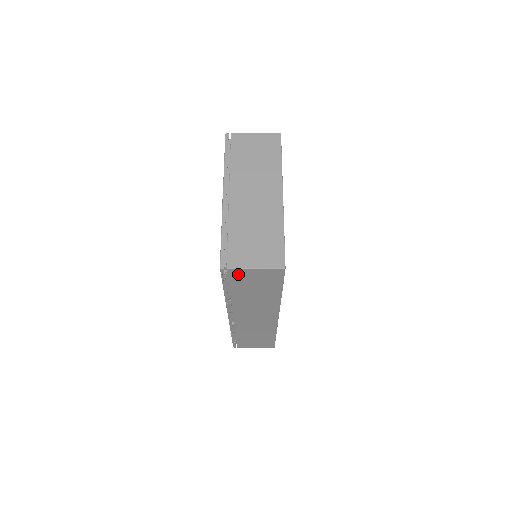
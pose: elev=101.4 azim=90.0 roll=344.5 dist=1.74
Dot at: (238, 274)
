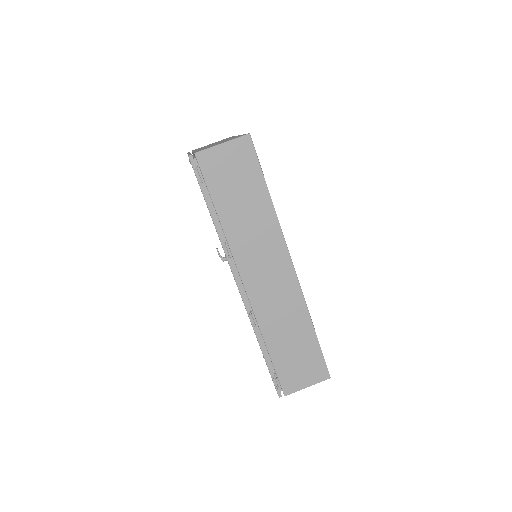
Dot at: (209, 162)
